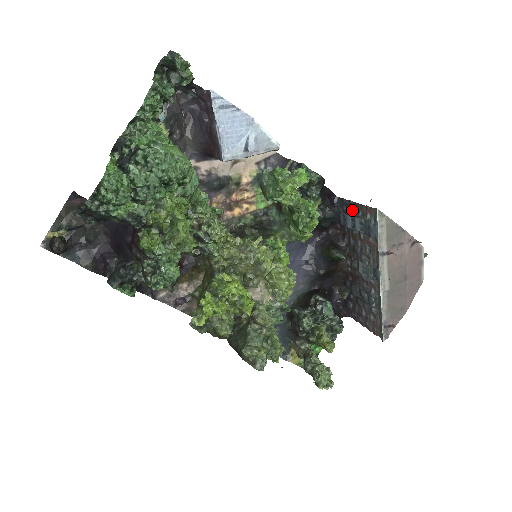
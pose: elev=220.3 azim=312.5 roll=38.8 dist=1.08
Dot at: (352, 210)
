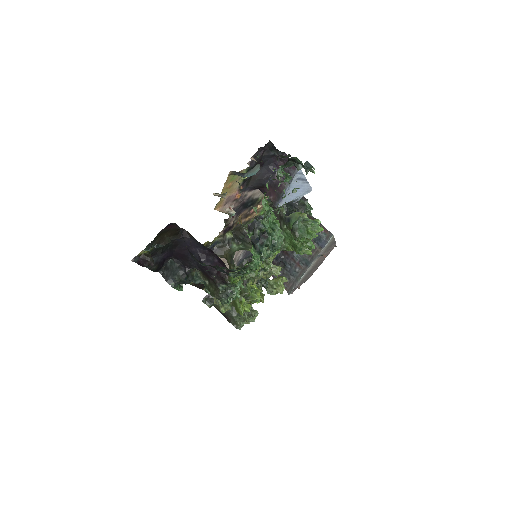
Dot at: occluded
